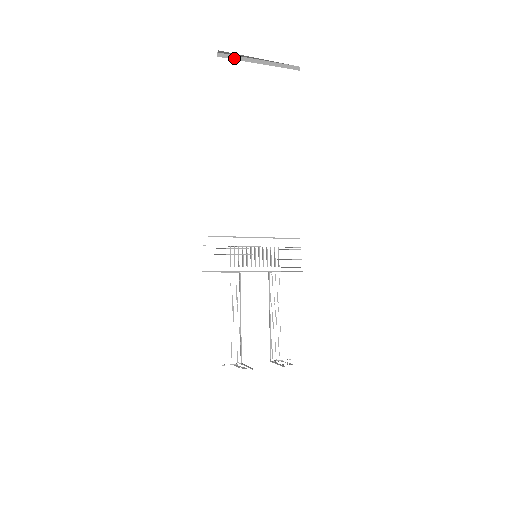
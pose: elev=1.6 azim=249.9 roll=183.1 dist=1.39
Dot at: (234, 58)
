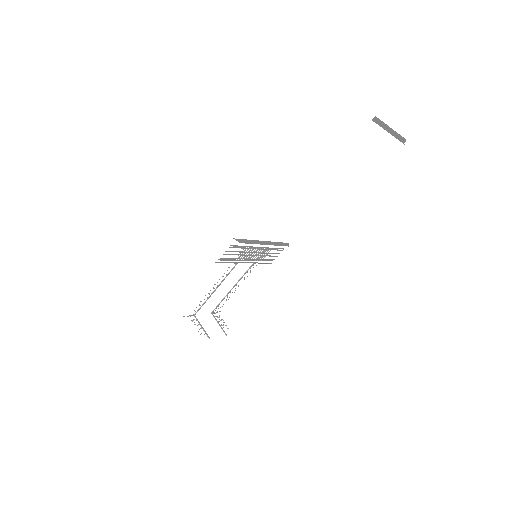
Dot at: (380, 124)
